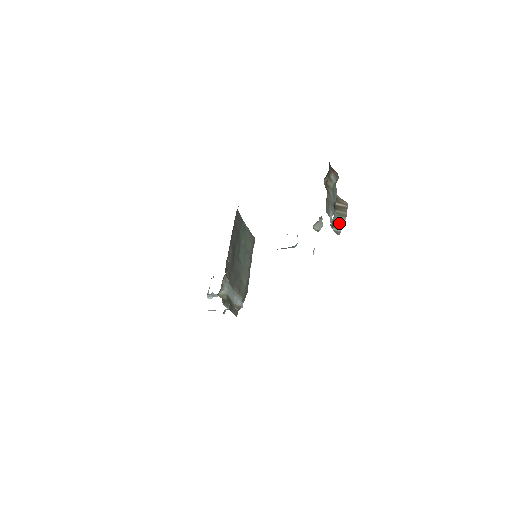
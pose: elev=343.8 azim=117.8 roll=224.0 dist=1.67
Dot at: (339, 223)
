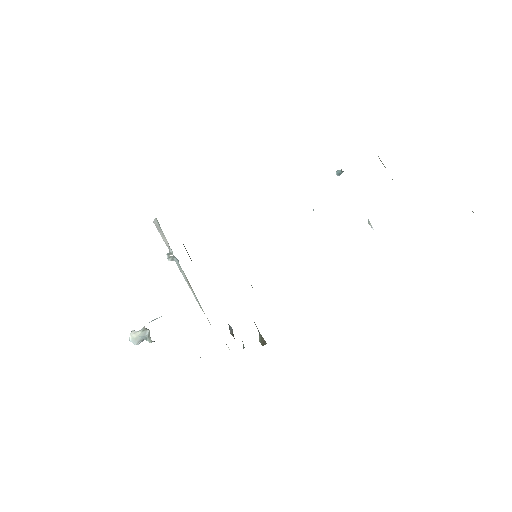
Dot at: occluded
